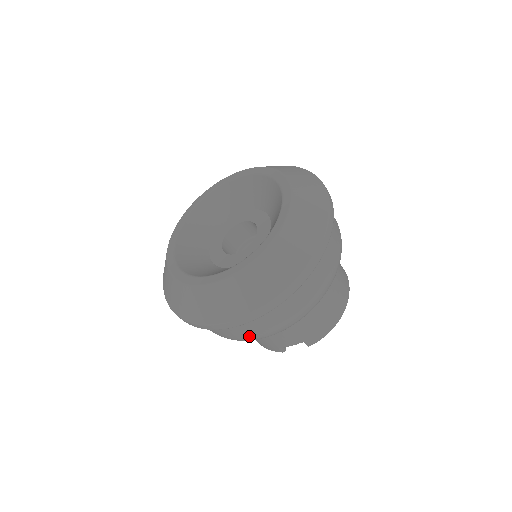
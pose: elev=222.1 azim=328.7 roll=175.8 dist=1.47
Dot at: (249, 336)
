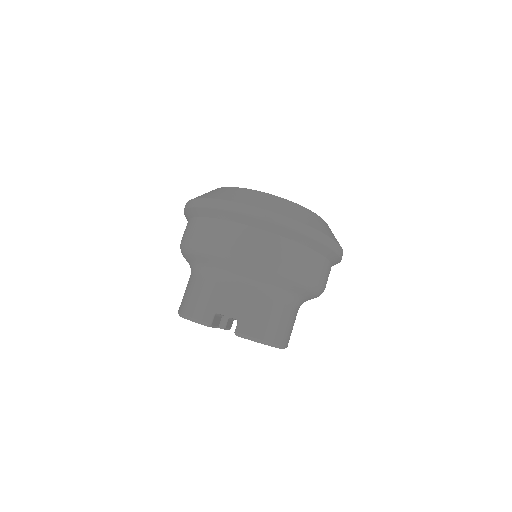
Dot at: (237, 246)
